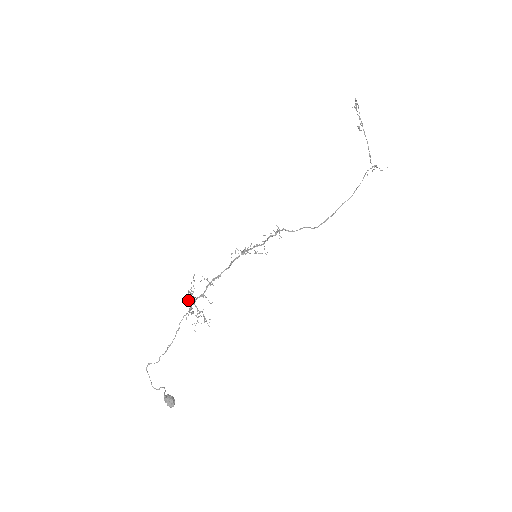
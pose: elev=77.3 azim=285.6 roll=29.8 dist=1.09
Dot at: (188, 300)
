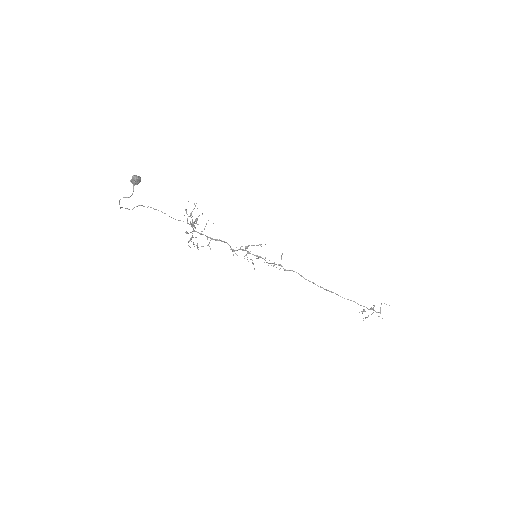
Dot at: (190, 223)
